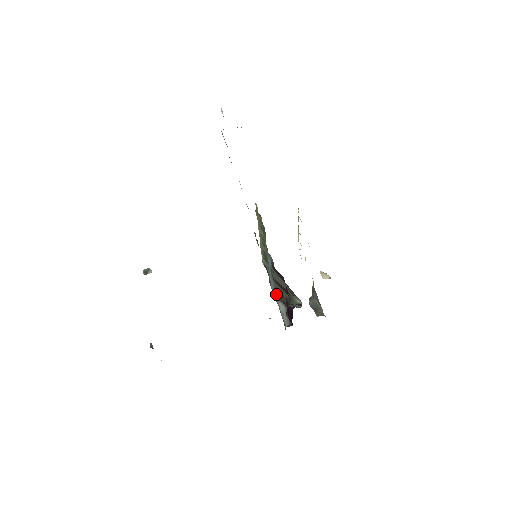
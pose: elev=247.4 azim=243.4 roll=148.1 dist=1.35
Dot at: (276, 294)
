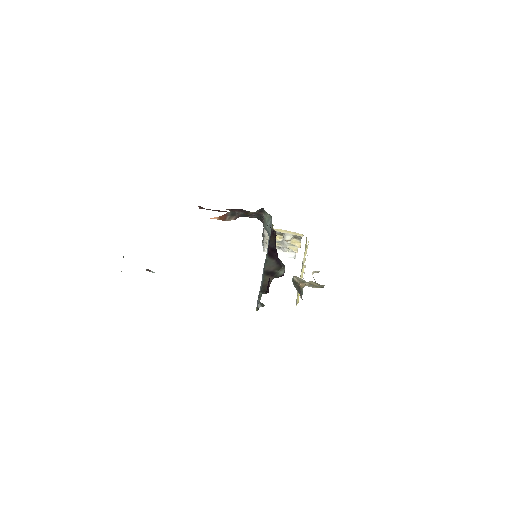
Dot at: (261, 289)
